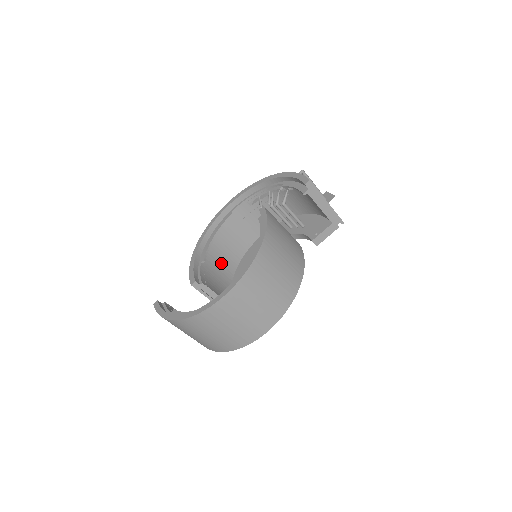
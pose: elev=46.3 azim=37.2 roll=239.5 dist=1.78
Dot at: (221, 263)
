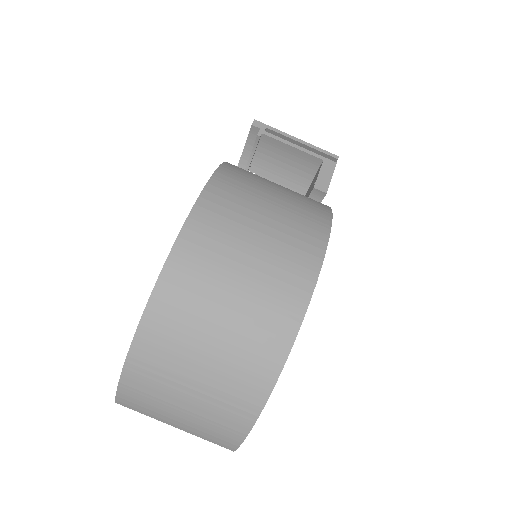
Dot at: occluded
